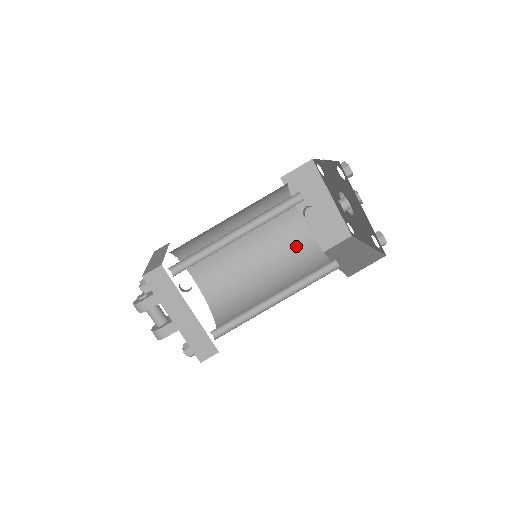
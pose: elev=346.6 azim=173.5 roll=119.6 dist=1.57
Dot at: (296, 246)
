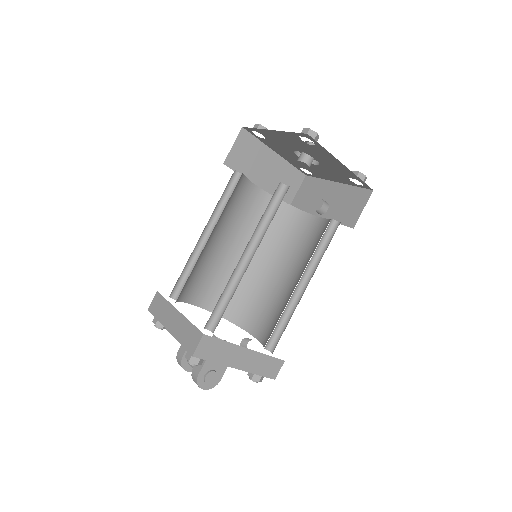
Dot at: (319, 238)
